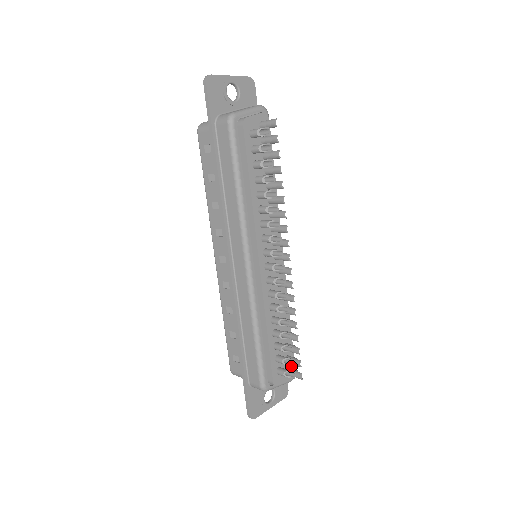
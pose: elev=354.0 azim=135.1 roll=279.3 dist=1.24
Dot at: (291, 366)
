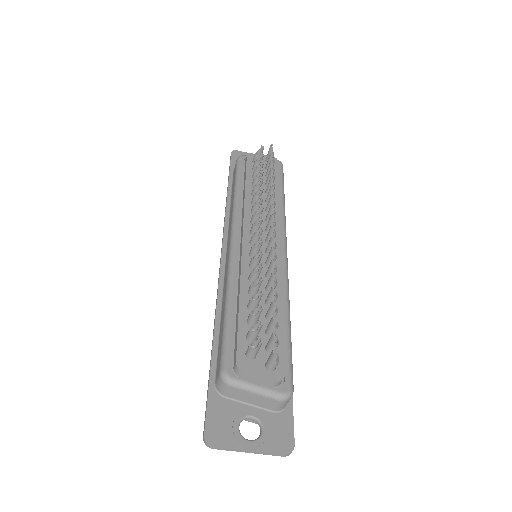
Dot at: occluded
